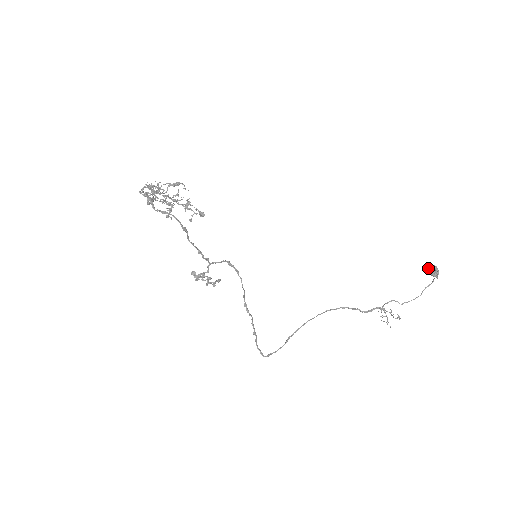
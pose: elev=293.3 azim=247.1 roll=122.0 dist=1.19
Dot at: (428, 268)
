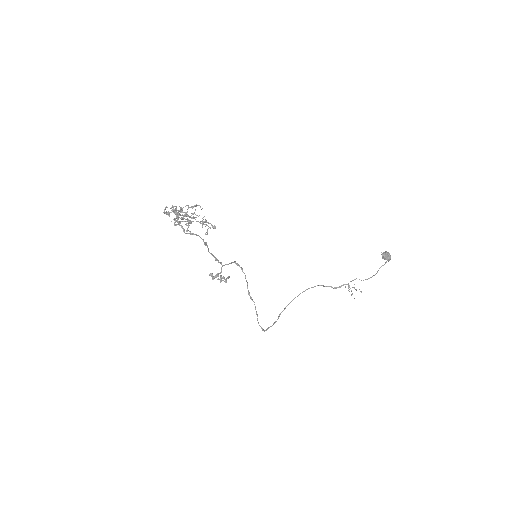
Dot at: (383, 254)
